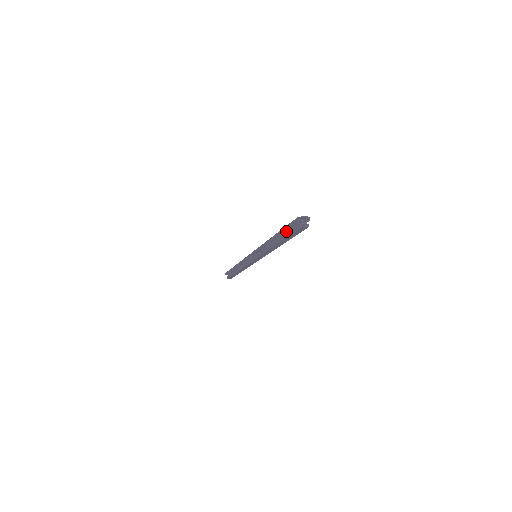
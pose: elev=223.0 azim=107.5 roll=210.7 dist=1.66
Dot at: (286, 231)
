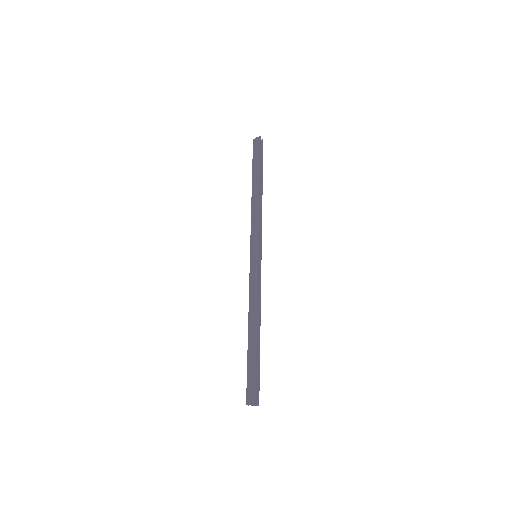
Dot at: (251, 365)
